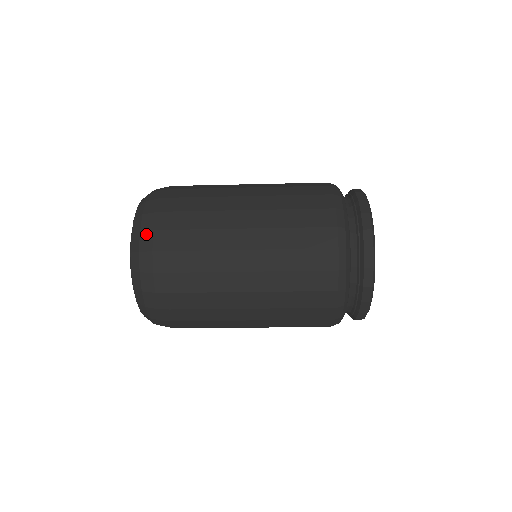
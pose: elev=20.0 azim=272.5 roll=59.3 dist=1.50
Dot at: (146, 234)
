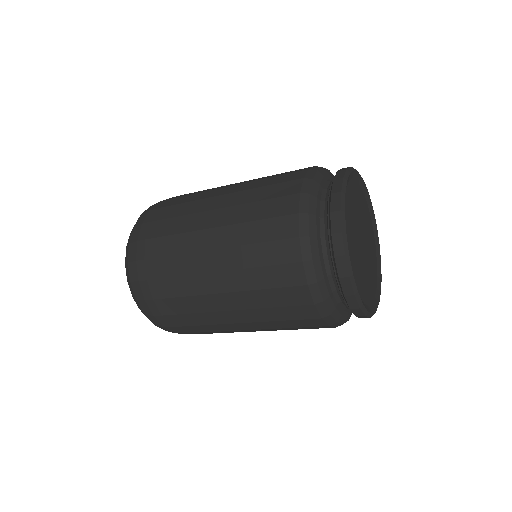
Dot at: (136, 228)
